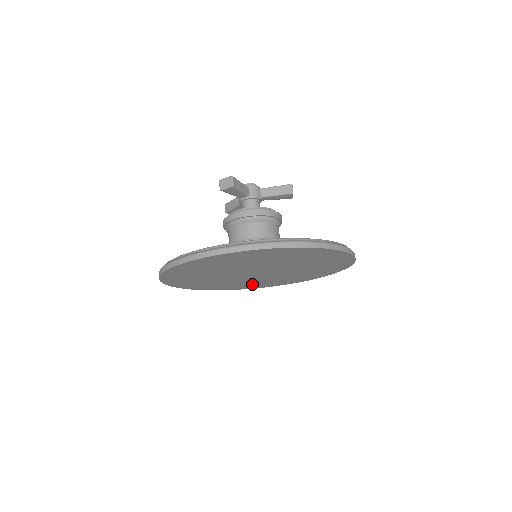
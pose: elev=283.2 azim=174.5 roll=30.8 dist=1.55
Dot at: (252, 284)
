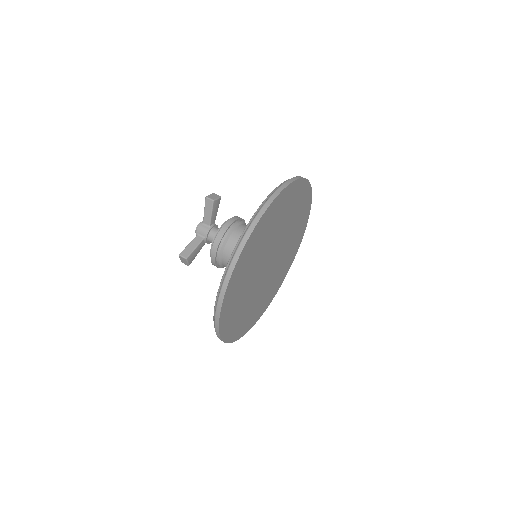
Dot at: (241, 318)
